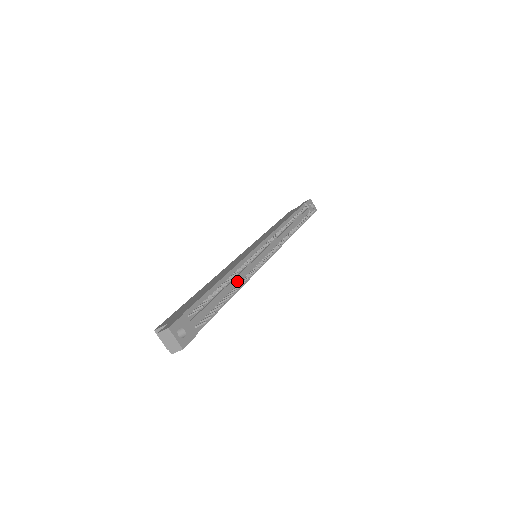
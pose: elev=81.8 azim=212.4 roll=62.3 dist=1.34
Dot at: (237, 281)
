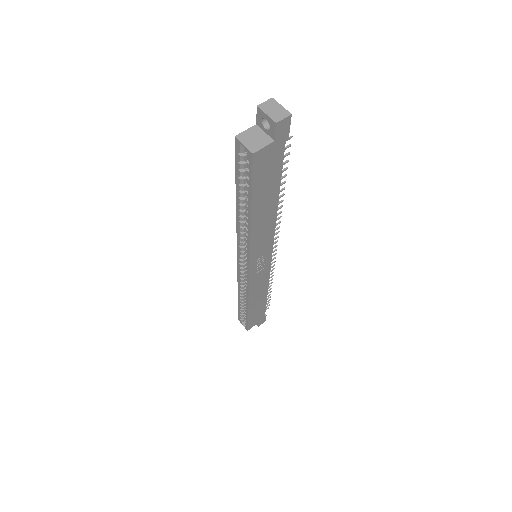
Dot at: occluded
